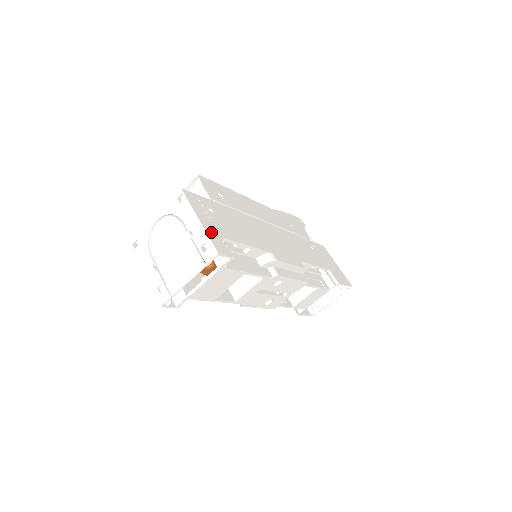
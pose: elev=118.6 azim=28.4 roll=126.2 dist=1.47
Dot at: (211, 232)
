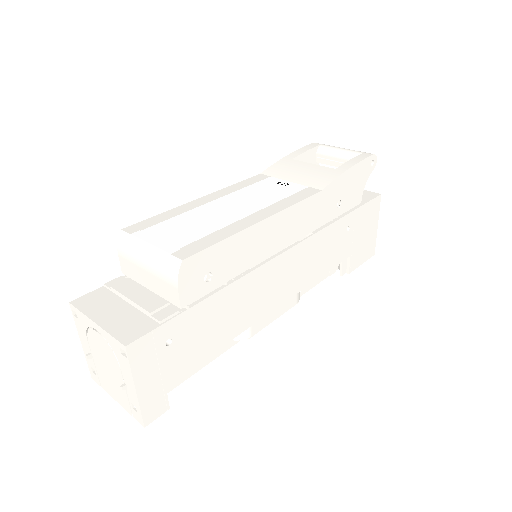
Dot at: (148, 395)
